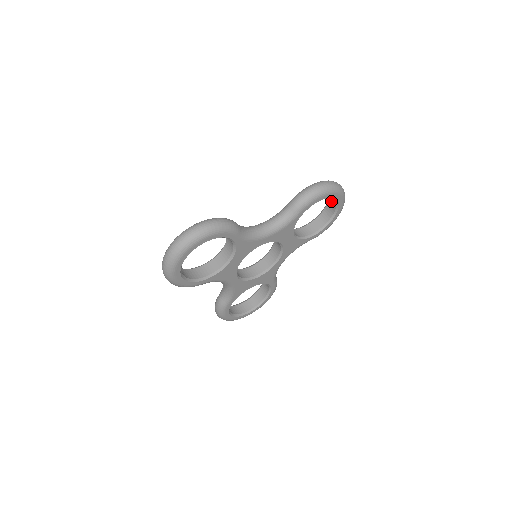
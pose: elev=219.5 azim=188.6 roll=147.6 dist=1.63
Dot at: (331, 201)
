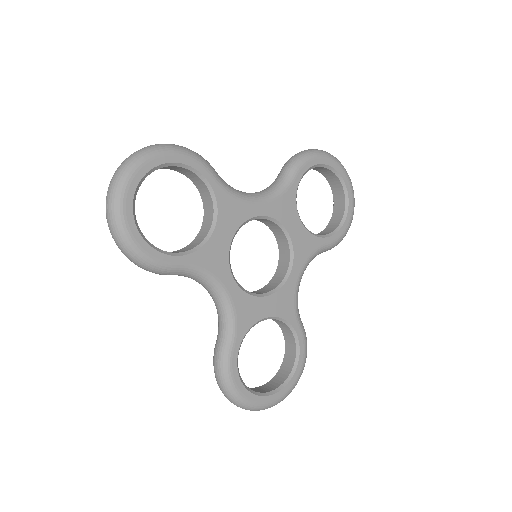
Dot at: (336, 192)
